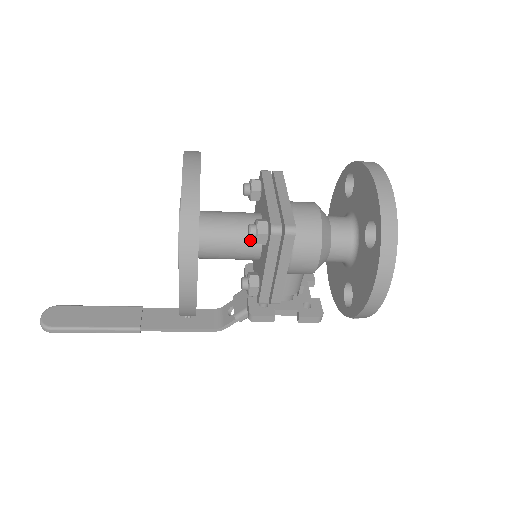
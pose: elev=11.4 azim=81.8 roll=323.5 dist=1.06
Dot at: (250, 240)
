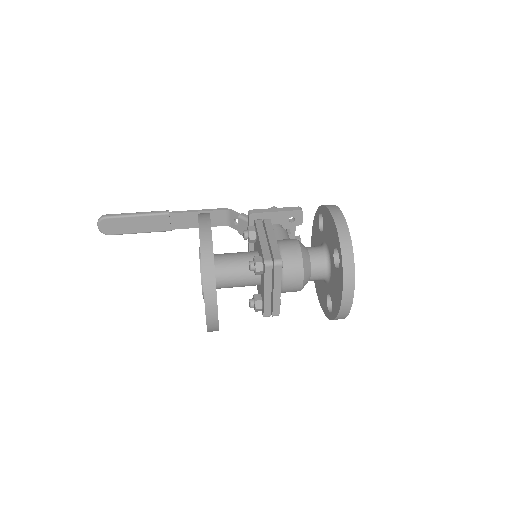
Dot at: occluded
